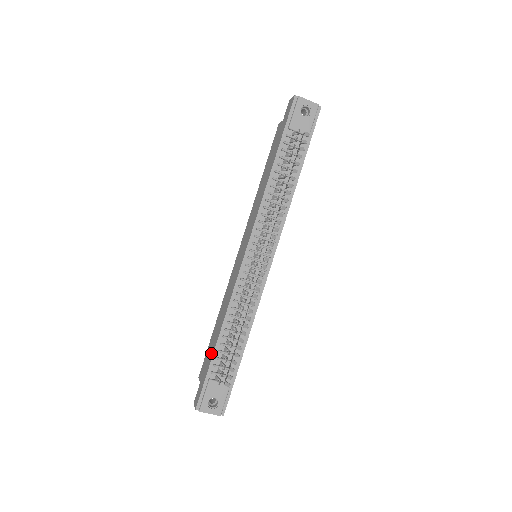
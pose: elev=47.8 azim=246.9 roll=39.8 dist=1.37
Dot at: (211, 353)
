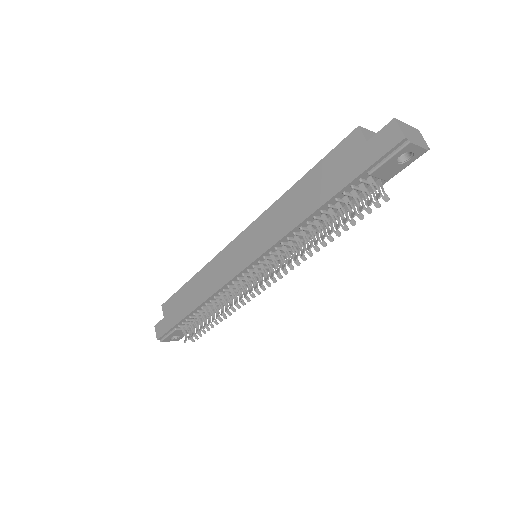
Dot at: (181, 312)
